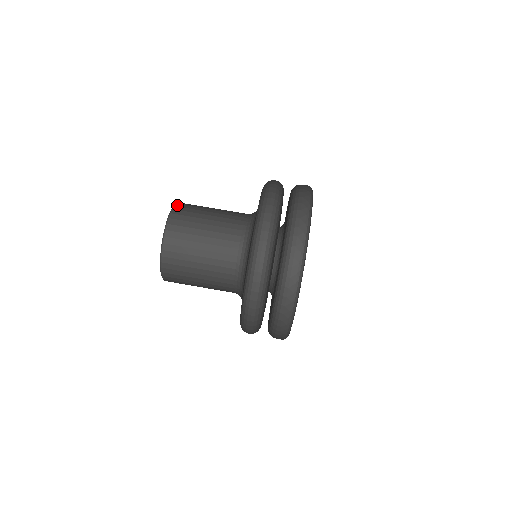
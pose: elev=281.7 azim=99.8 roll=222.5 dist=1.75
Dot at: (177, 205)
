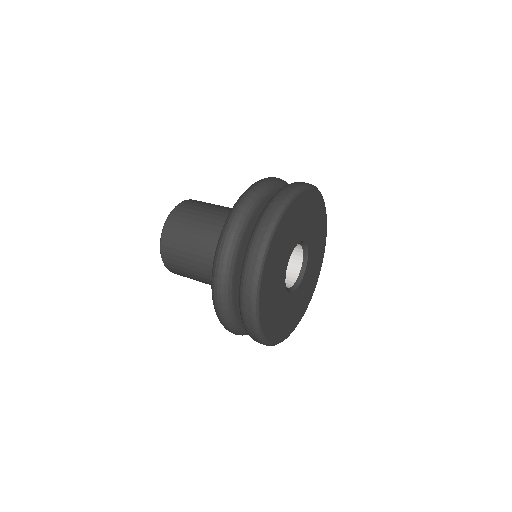
Dot at: occluded
